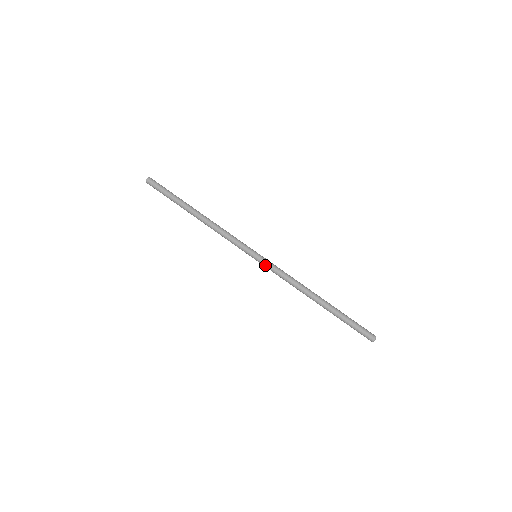
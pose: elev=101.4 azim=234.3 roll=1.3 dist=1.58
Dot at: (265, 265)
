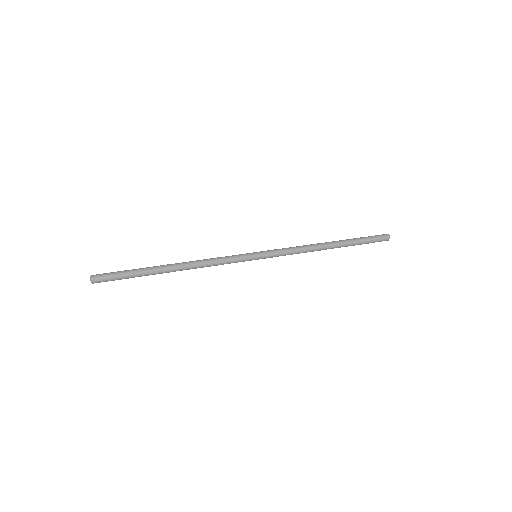
Dot at: (269, 250)
